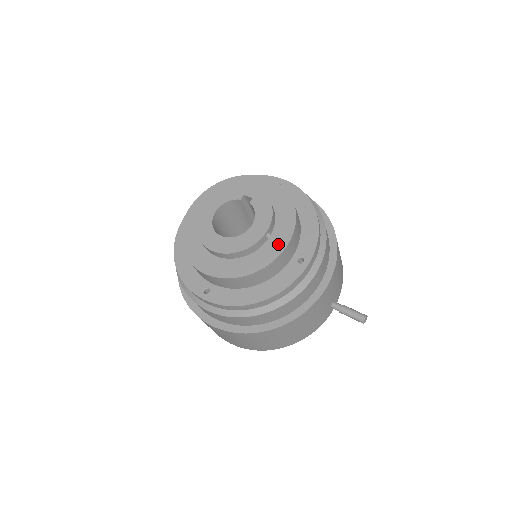
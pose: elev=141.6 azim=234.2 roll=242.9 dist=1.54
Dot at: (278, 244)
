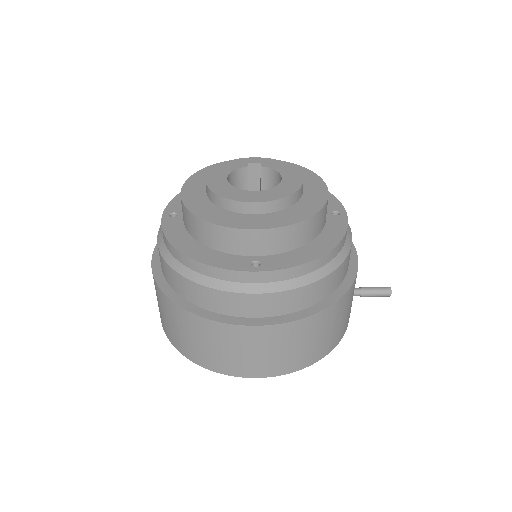
Dot at: (318, 190)
